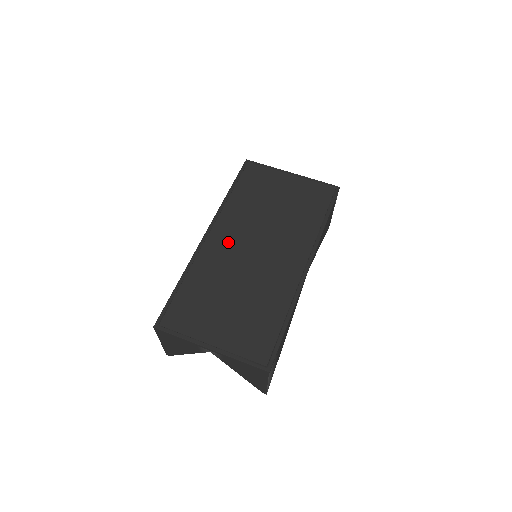
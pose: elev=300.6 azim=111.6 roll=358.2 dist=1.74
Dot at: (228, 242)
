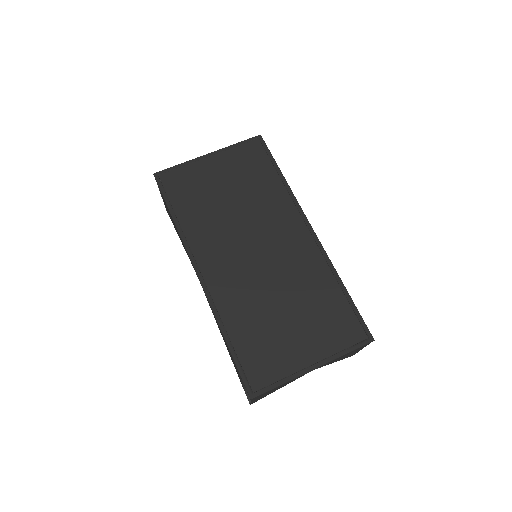
Dot at: (226, 266)
